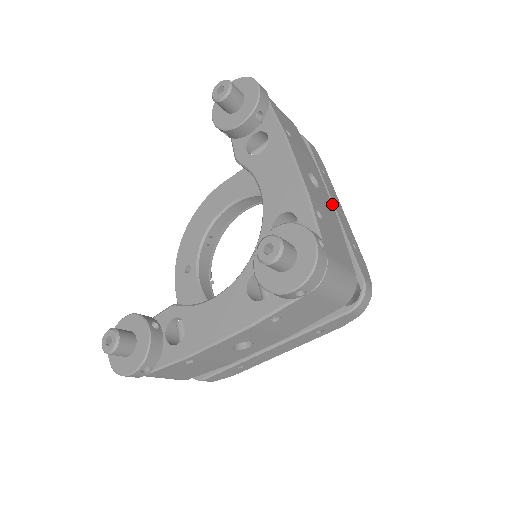
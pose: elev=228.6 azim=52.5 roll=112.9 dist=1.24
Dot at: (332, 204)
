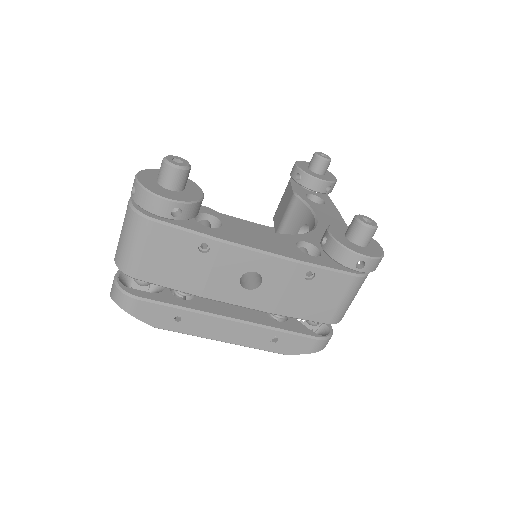
Dot at: occluded
